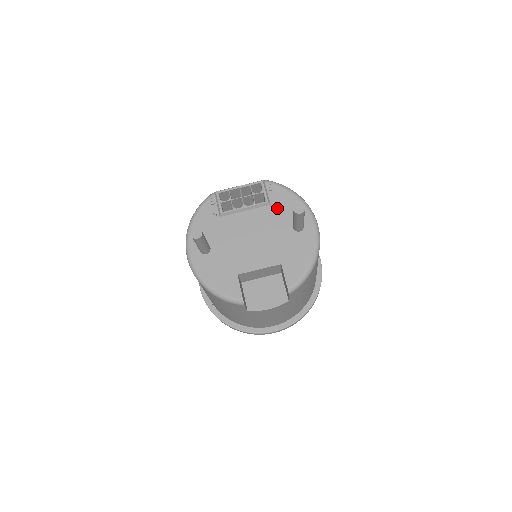
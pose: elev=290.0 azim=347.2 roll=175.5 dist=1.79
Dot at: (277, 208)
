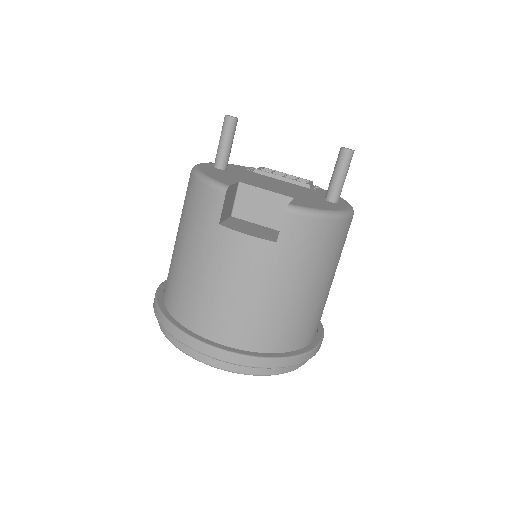
Dot at: (315, 191)
